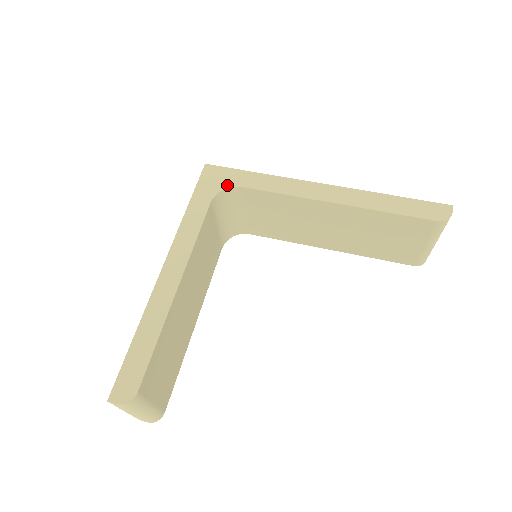
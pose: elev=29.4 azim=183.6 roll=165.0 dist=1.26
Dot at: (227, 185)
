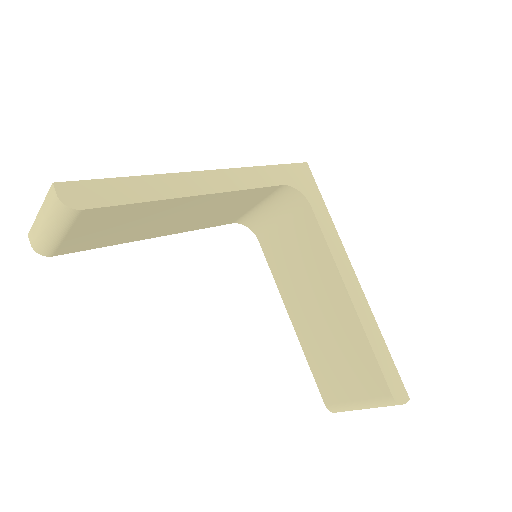
Dot at: (304, 192)
